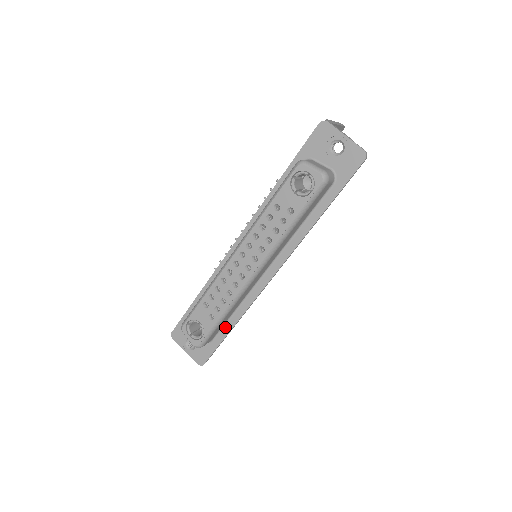
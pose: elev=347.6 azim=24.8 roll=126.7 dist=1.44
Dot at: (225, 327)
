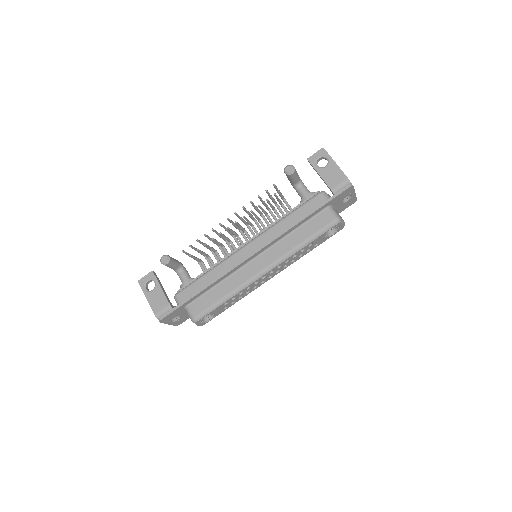
Dot at: occluded
